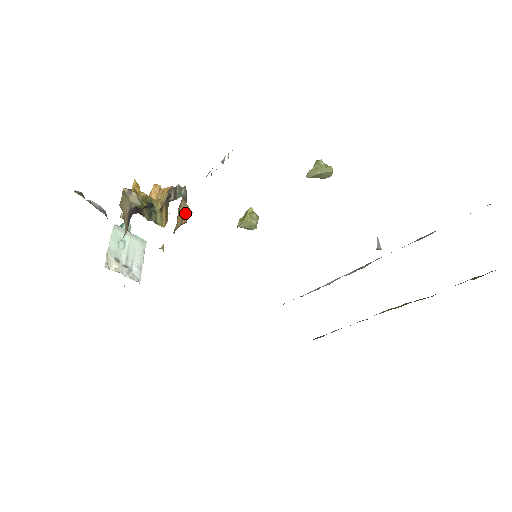
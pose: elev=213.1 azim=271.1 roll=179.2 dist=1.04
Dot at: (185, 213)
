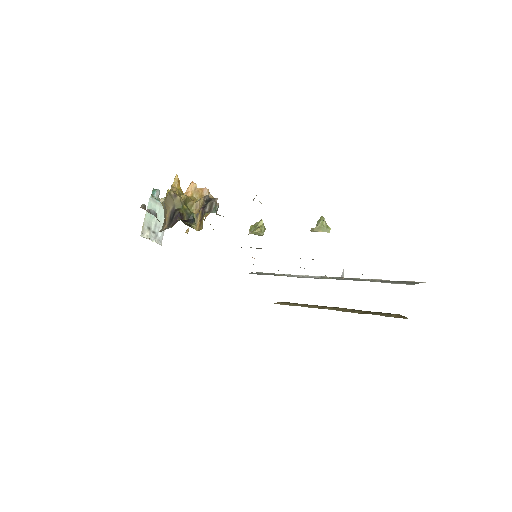
Dot at: occluded
